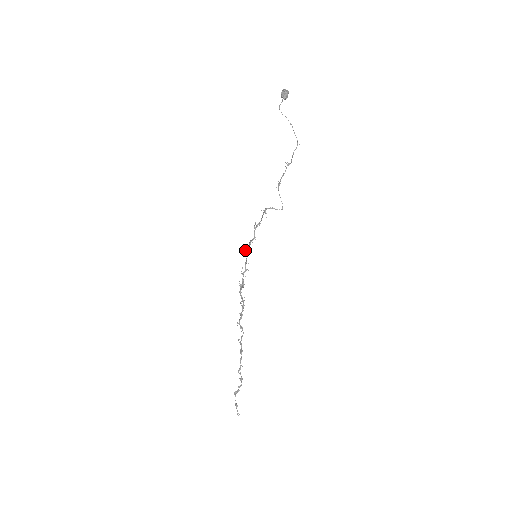
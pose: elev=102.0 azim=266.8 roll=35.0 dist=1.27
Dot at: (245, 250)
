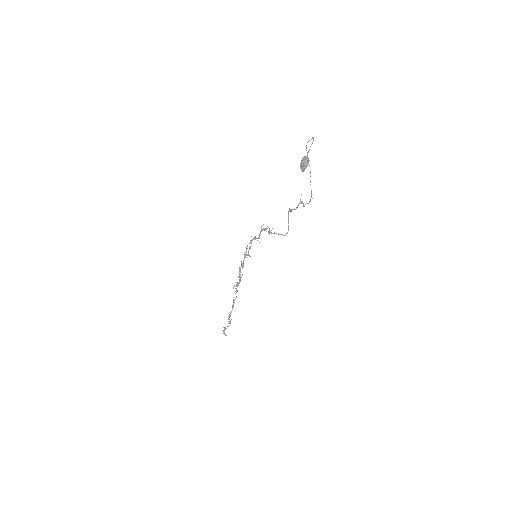
Dot at: (250, 240)
